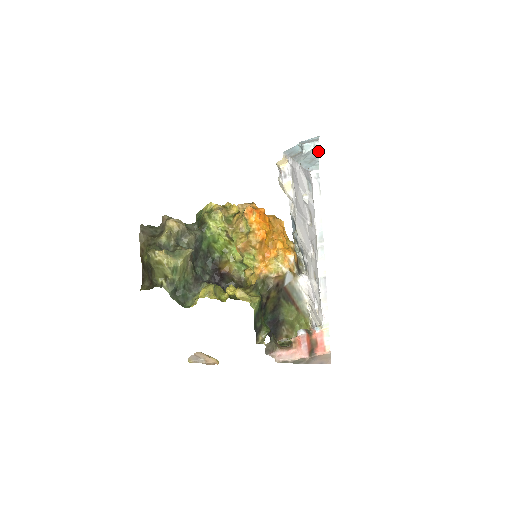
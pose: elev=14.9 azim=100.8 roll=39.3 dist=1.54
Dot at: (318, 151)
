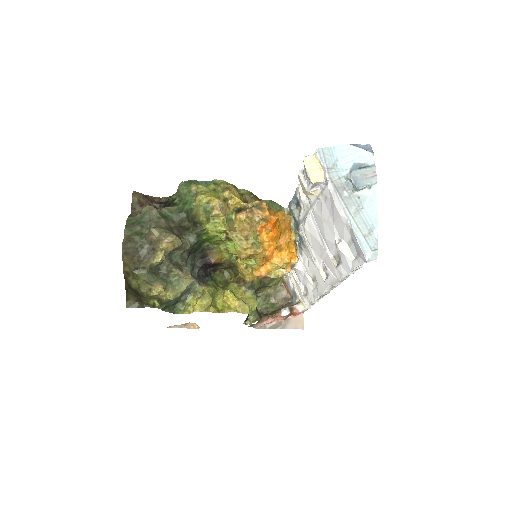
Dot at: (376, 212)
